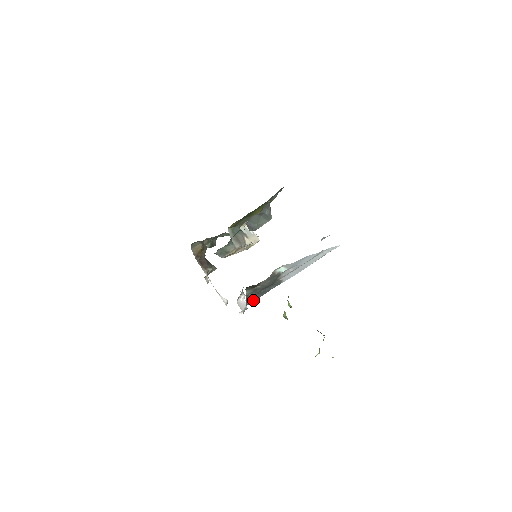
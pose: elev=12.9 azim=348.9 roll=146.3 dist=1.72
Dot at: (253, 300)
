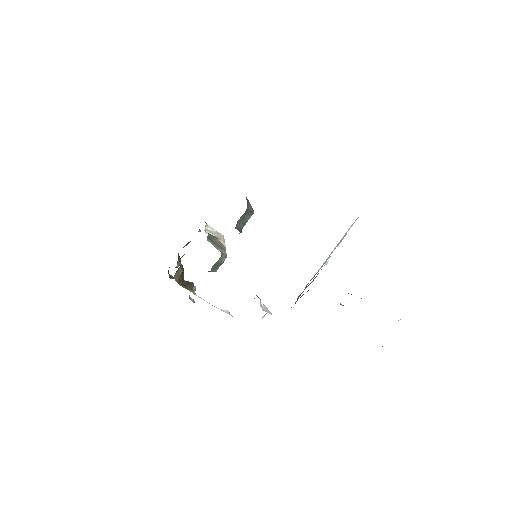
Dot at: occluded
